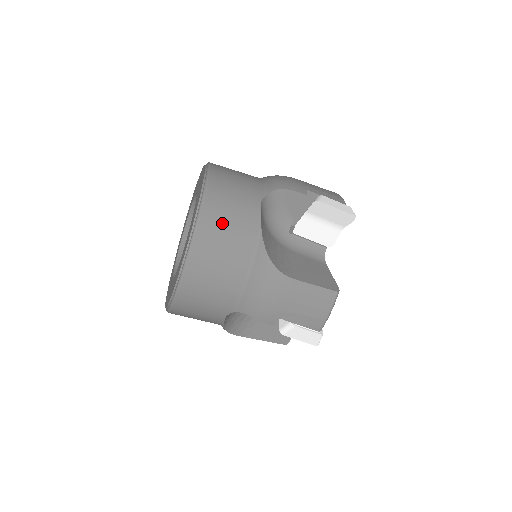
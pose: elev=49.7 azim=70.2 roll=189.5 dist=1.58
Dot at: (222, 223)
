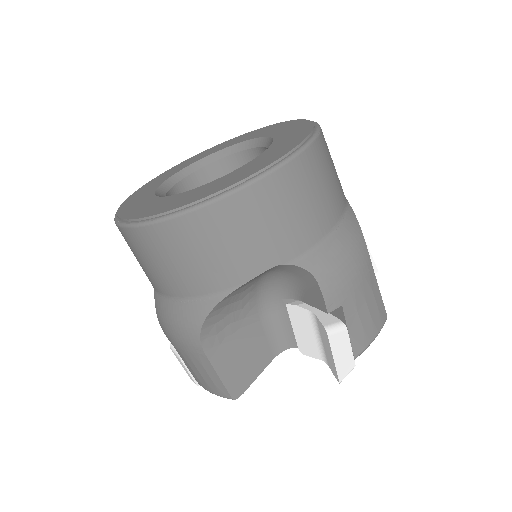
Dot at: occluded
